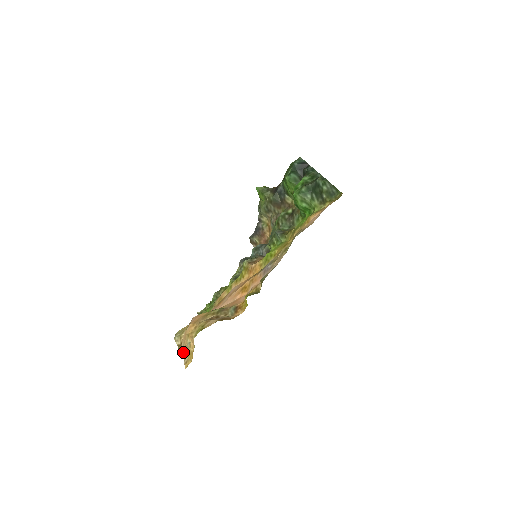
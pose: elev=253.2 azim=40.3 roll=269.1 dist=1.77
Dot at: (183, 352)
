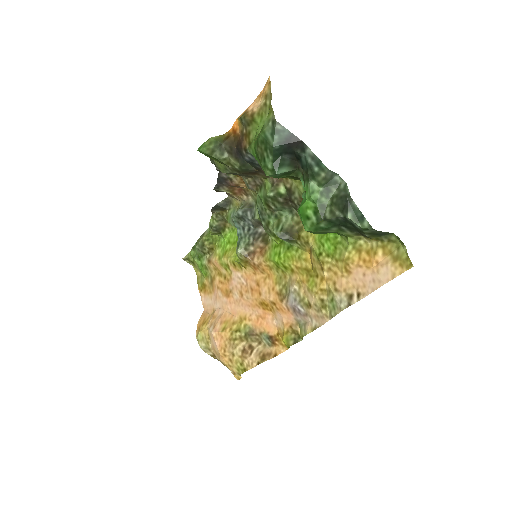
Dot at: occluded
